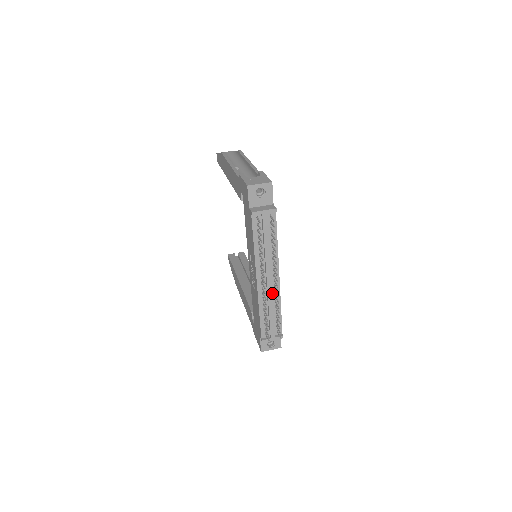
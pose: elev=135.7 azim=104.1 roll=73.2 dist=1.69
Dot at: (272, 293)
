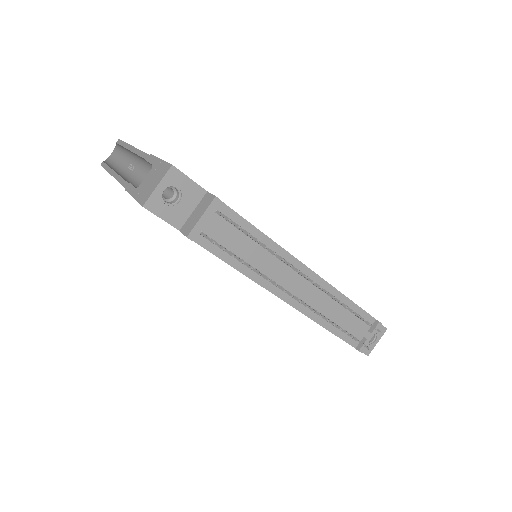
Dot at: (319, 294)
